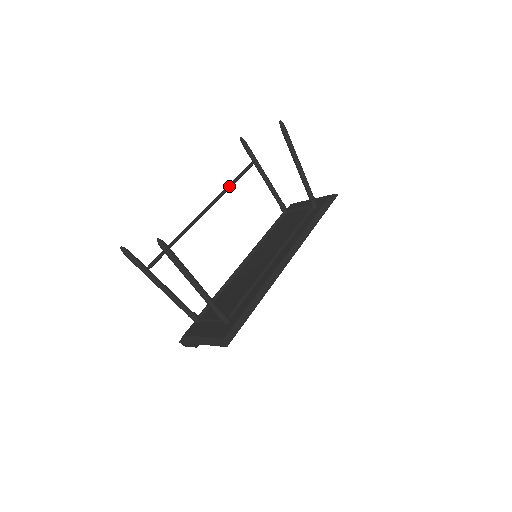
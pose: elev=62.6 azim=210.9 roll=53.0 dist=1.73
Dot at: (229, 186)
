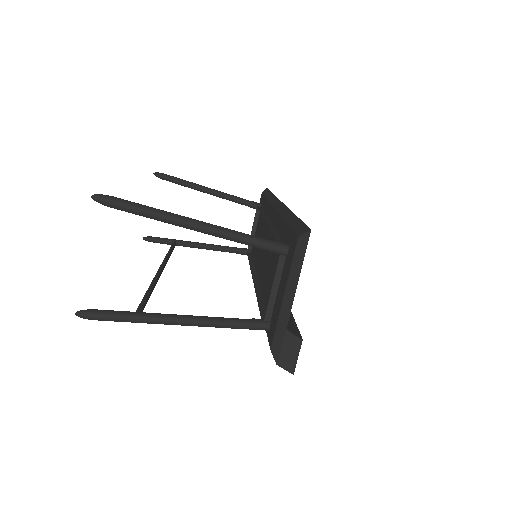
Dot at: (167, 254)
